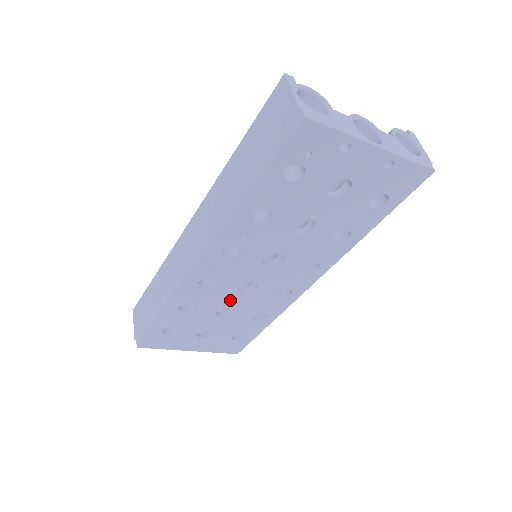
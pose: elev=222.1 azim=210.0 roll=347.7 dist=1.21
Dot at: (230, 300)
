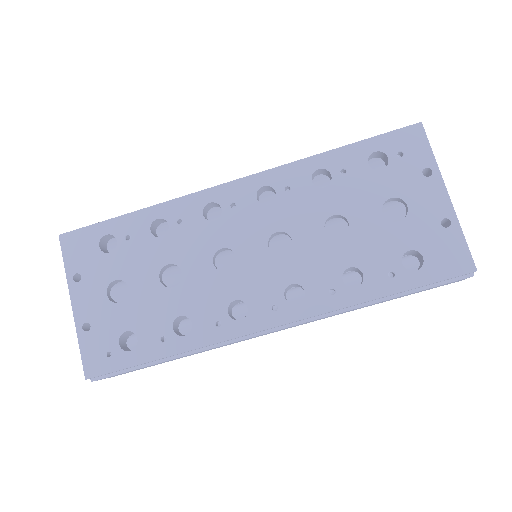
Dot at: (195, 261)
